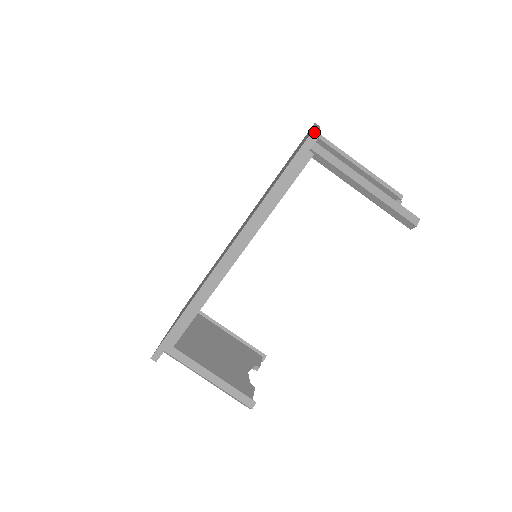
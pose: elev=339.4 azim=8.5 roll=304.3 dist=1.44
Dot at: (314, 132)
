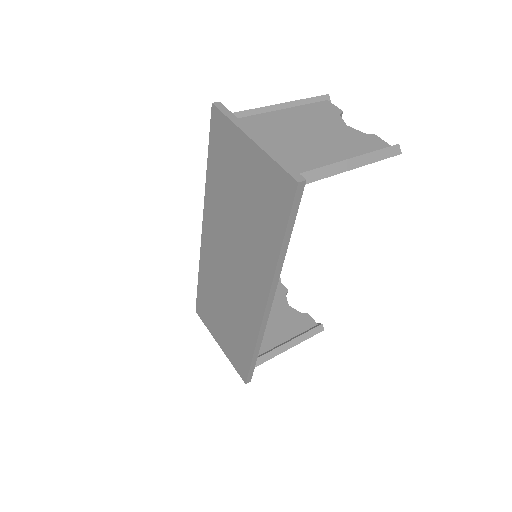
Dot at: (286, 168)
